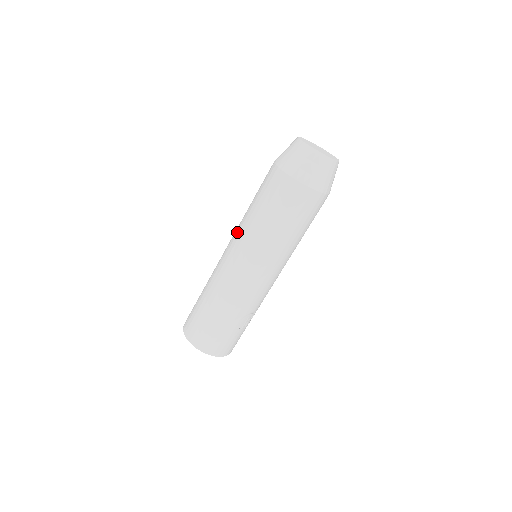
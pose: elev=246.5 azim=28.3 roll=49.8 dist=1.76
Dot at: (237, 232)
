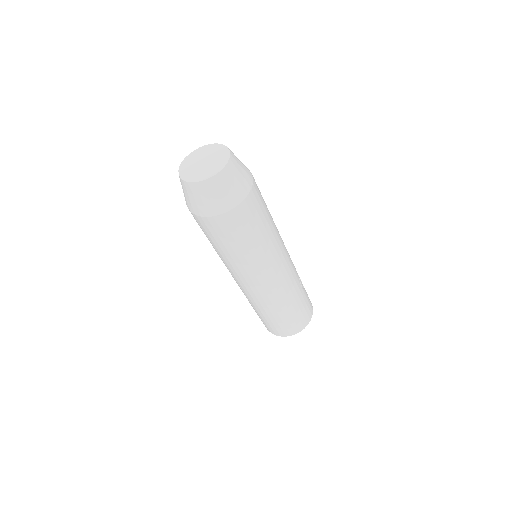
Dot at: (239, 272)
